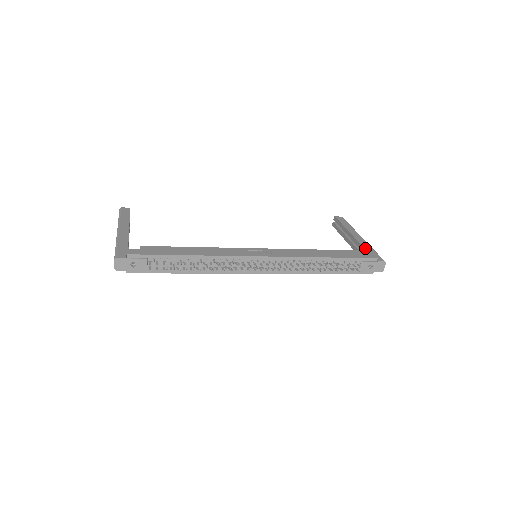
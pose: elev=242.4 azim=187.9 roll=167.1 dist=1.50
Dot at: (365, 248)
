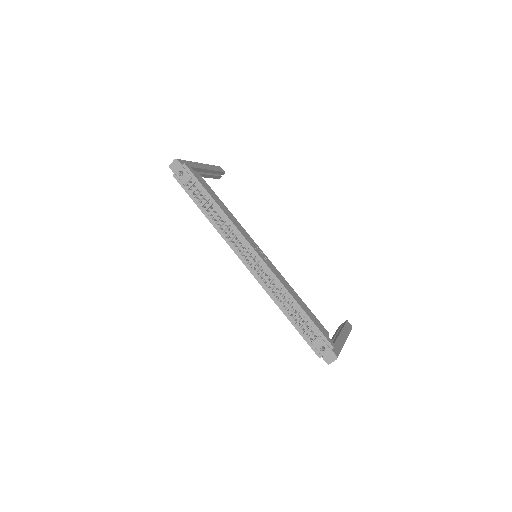
Dot at: (336, 341)
